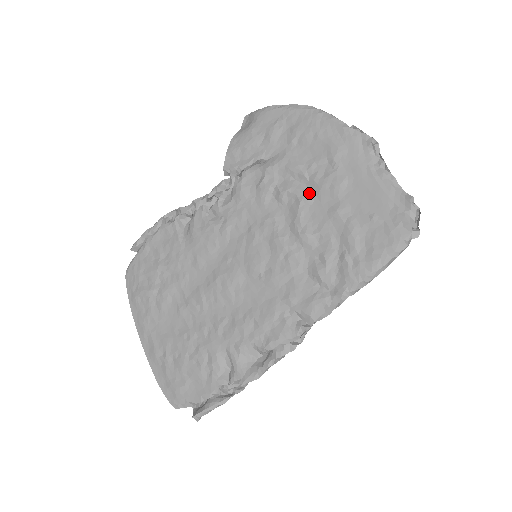
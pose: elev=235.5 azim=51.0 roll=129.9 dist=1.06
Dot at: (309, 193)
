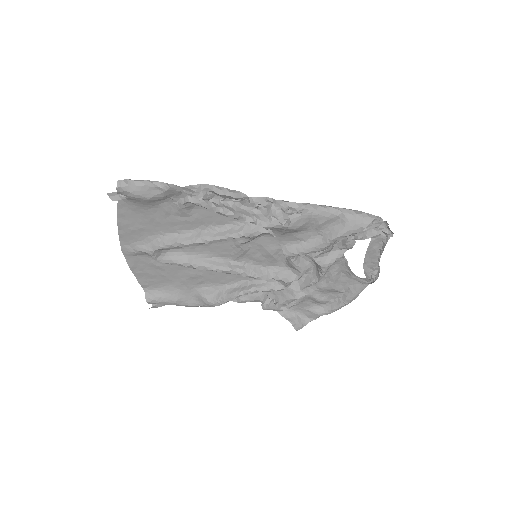
Dot at: occluded
